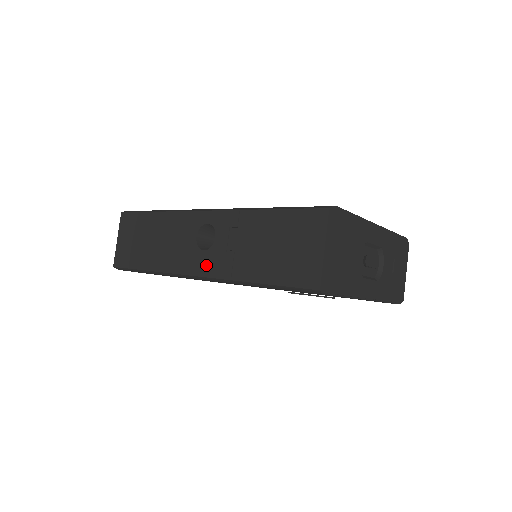
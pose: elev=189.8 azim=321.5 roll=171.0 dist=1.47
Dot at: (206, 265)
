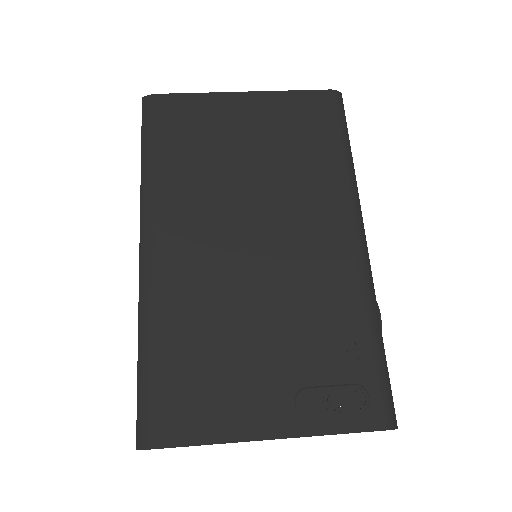
Dot at: occluded
